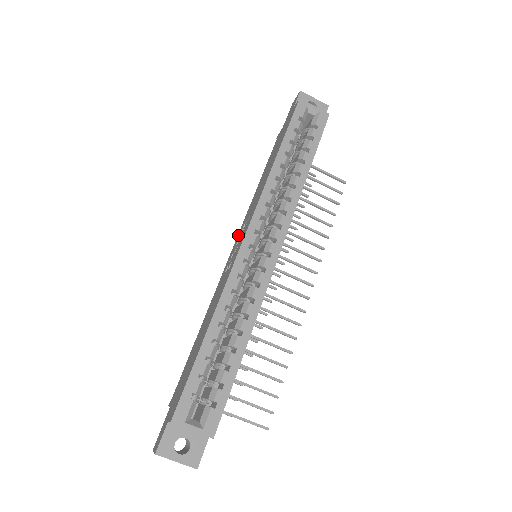
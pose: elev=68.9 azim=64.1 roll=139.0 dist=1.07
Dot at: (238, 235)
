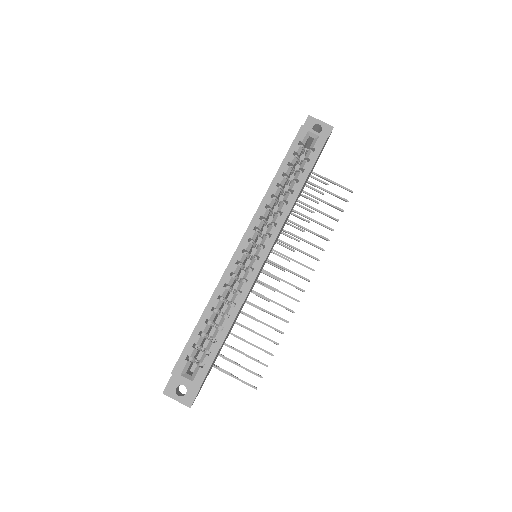
Dot at: occluded
